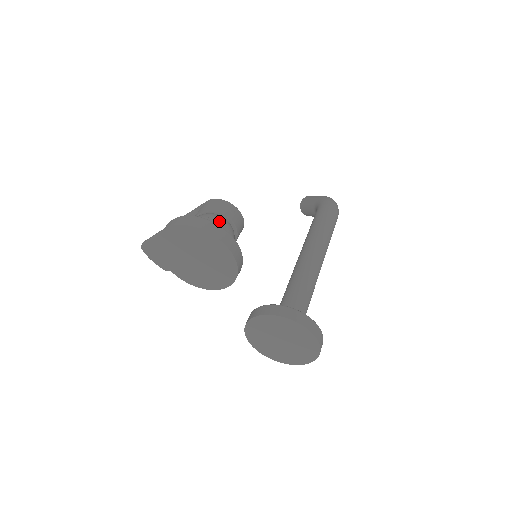
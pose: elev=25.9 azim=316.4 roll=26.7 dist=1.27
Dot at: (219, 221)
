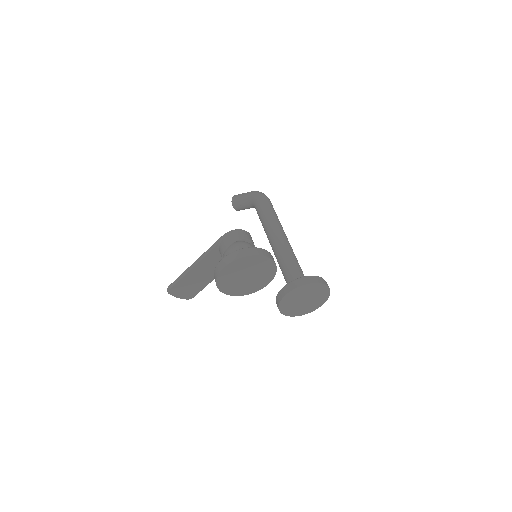
Dot at: (246, 245)
